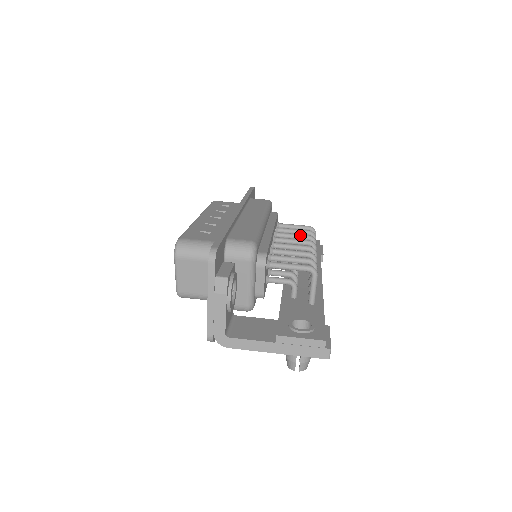
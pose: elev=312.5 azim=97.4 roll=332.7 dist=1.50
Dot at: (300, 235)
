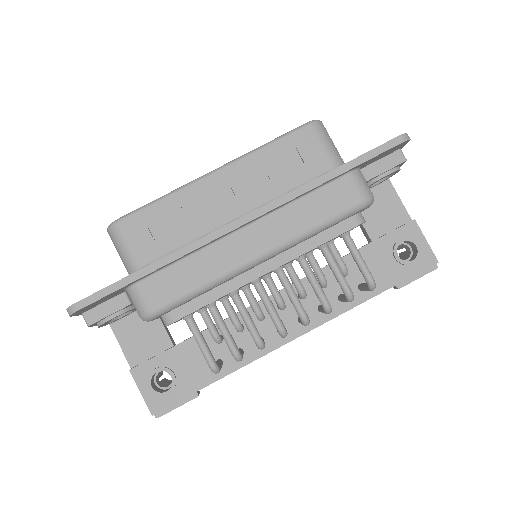
Dot at: (317, 292)
